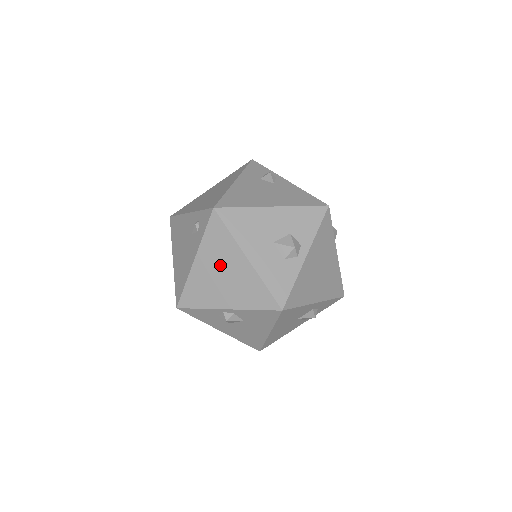
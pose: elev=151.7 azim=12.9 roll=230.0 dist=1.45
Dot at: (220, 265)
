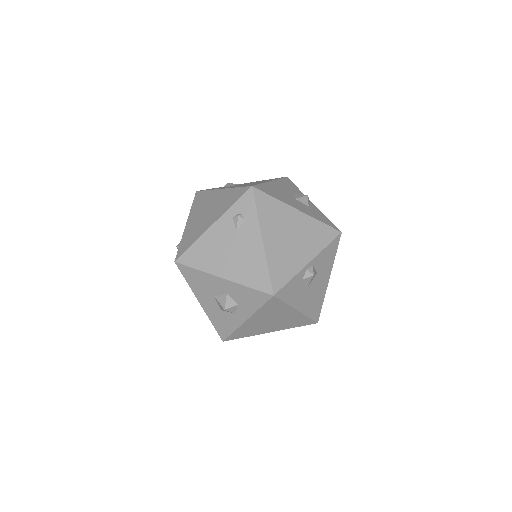
Dot at: (284, 229)
